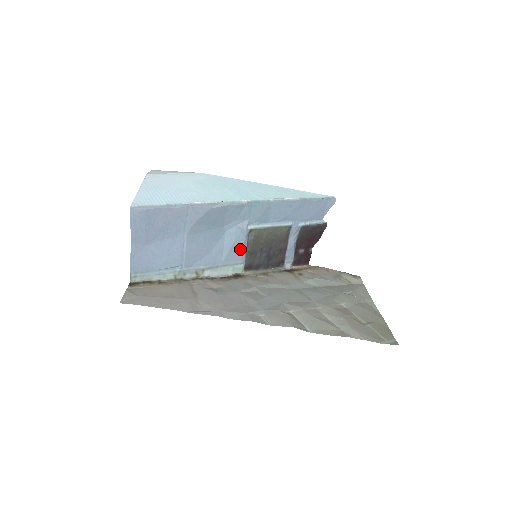
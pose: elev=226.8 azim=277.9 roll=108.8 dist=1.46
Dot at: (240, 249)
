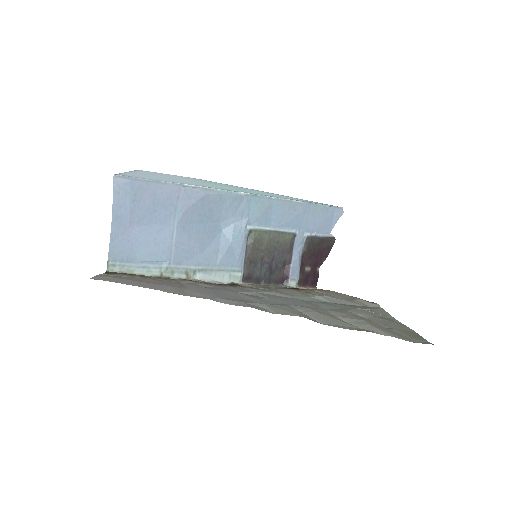
Dot at: (238, 253)
